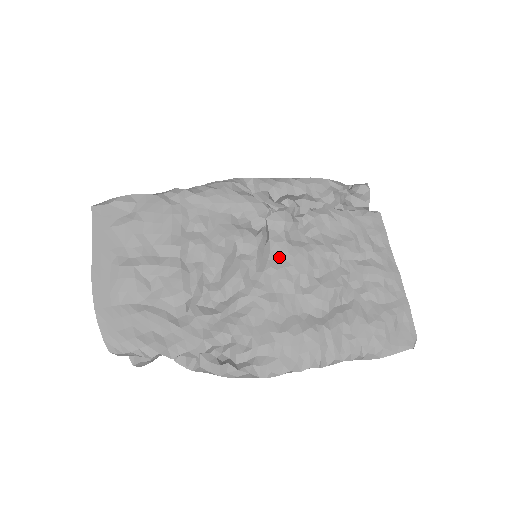
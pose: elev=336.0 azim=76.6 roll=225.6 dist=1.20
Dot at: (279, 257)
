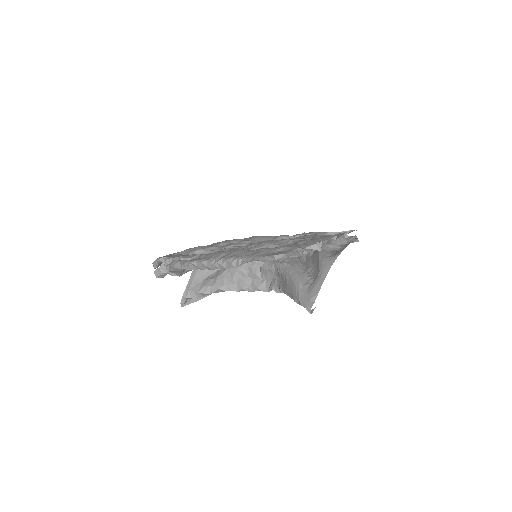
Dot at: occluded
